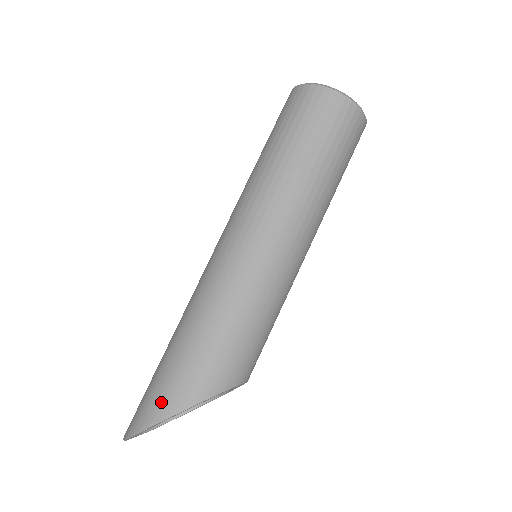
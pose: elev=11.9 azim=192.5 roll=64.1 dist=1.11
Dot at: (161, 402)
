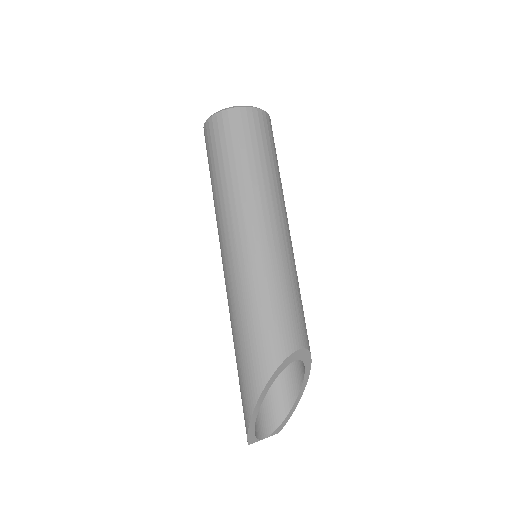
Dot at: (246, 399)
